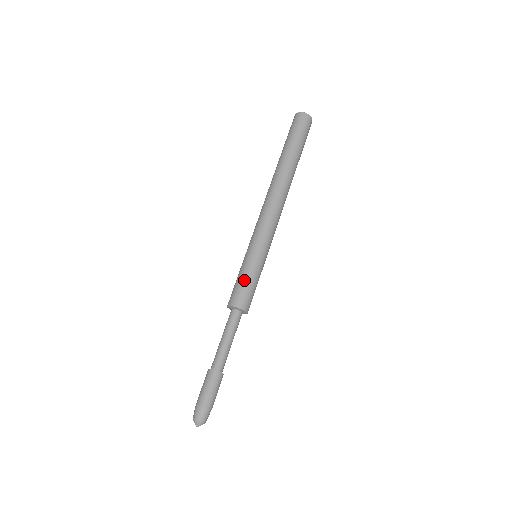
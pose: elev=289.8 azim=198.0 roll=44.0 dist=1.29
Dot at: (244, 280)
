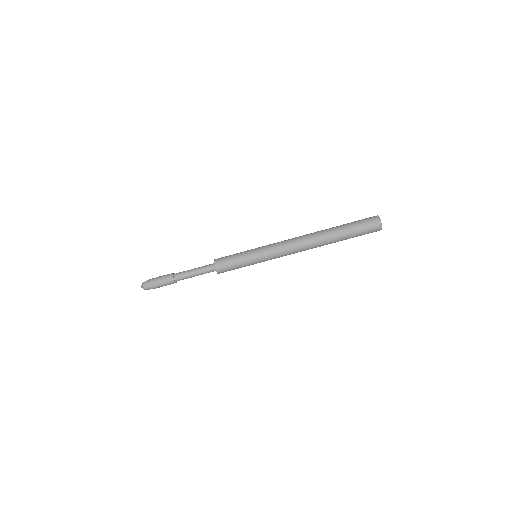
Dot at: (235, 266)
